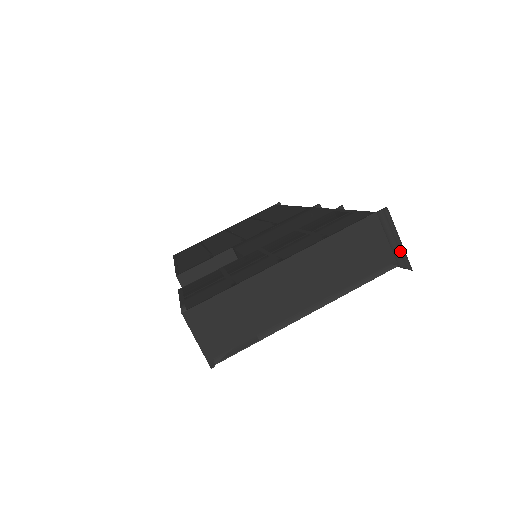
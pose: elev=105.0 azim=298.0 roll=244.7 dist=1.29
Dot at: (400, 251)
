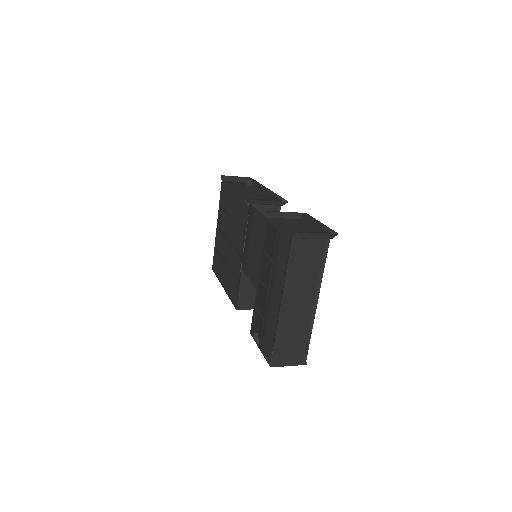
Dot at: (323, 236)
